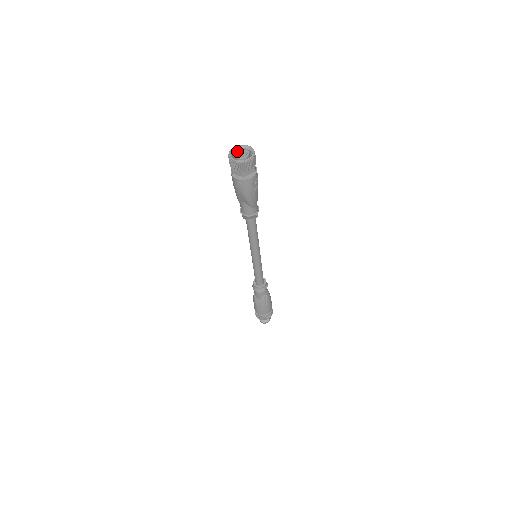
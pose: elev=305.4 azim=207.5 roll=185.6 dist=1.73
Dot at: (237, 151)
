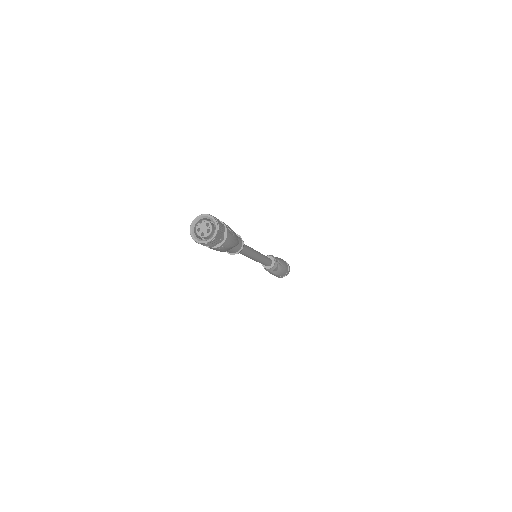
Dot at: (197, 230)
